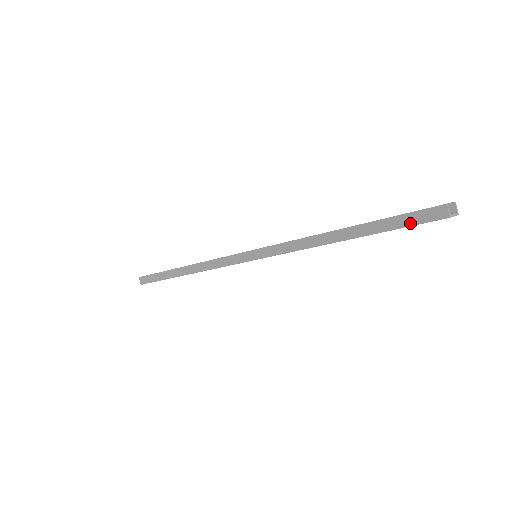
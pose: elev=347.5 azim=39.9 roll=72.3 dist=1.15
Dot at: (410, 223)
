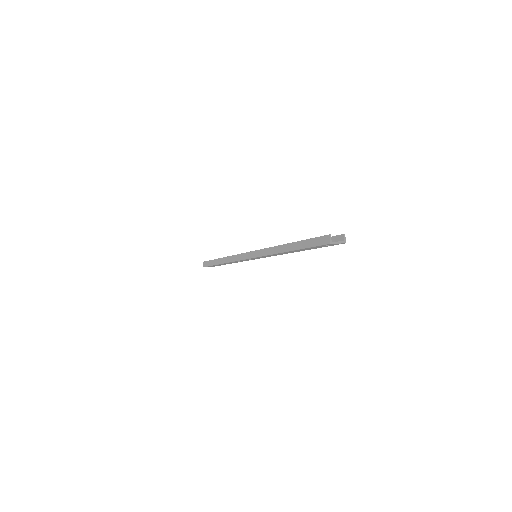
Dot at: (315, 244)
